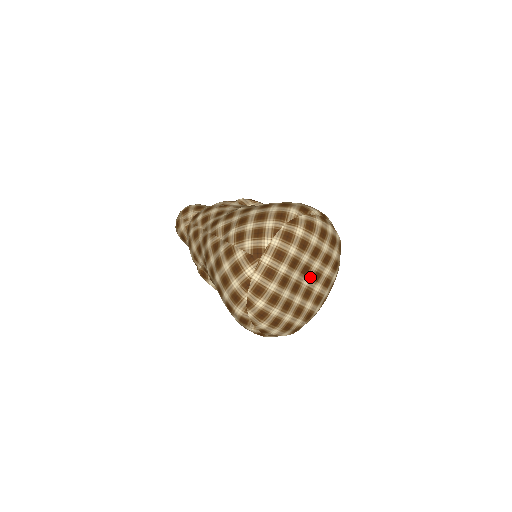
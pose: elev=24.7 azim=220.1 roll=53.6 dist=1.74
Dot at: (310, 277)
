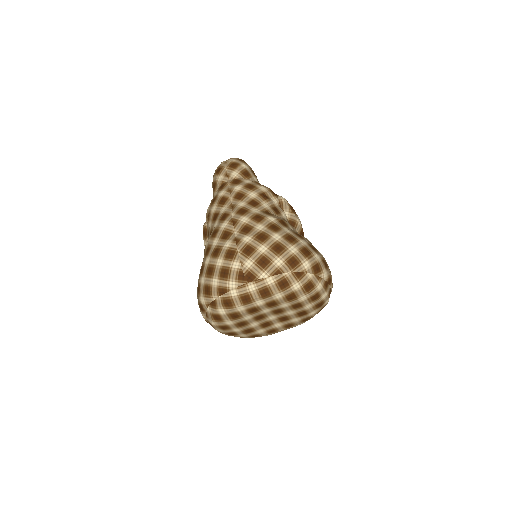
Dot at: (278, 316)
